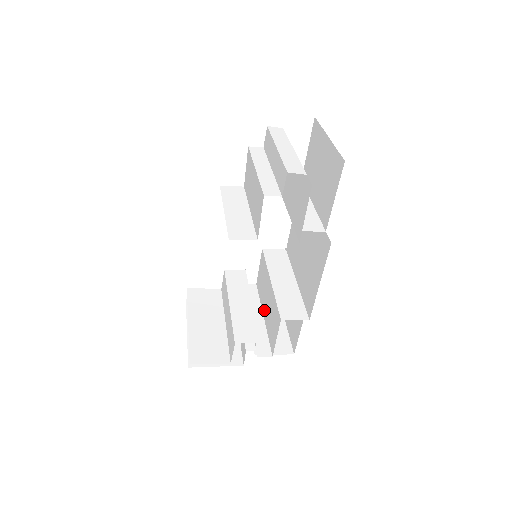
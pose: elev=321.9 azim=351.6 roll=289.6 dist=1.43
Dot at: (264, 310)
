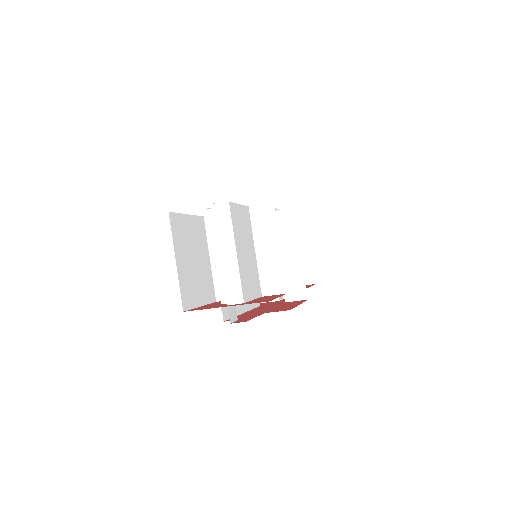
Dot at: occluded
